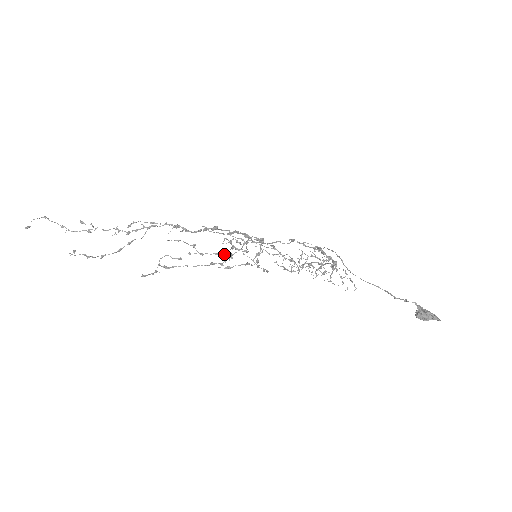
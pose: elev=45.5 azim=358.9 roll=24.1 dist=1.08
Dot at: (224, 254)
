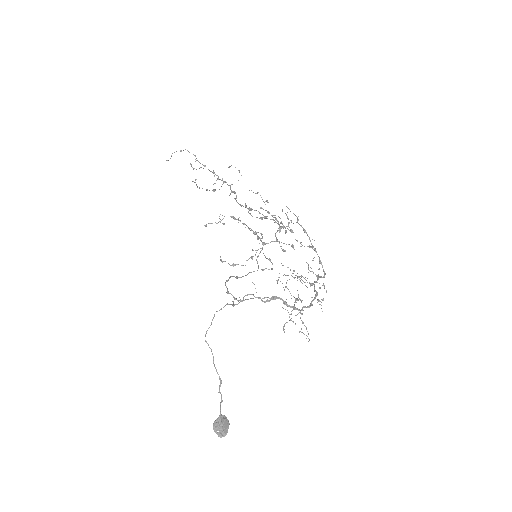
Dot at: (278, 223)
